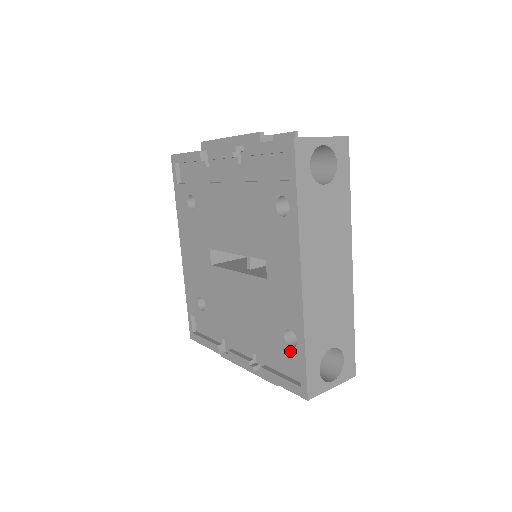
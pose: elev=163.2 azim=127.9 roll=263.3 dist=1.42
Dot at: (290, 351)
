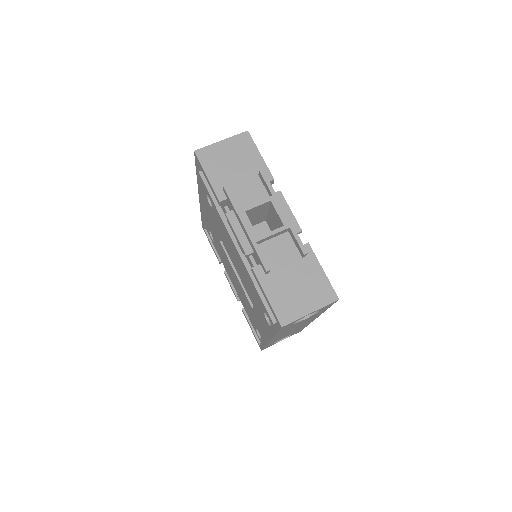
Dot at: (257, 335)
